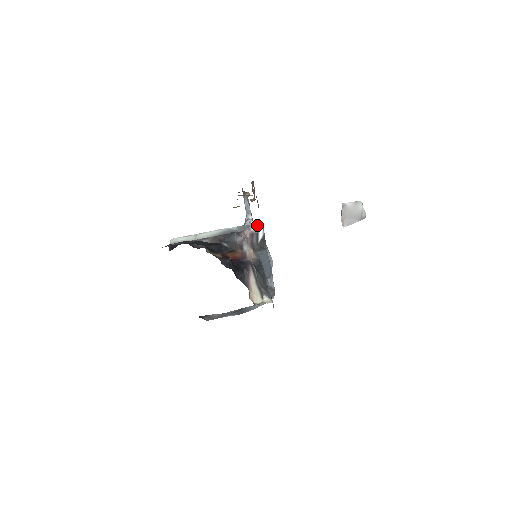
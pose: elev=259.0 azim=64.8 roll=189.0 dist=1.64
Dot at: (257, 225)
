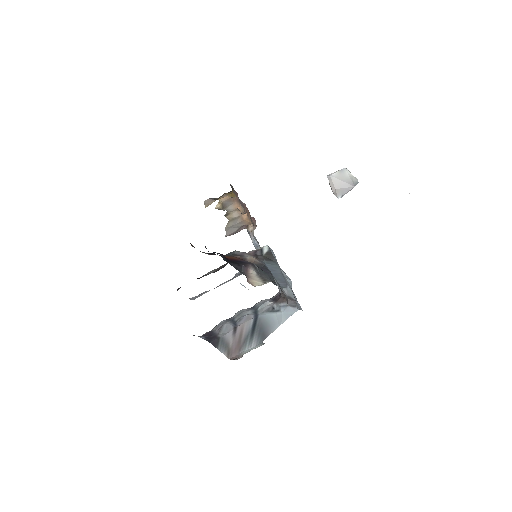
Dot at: occluded
